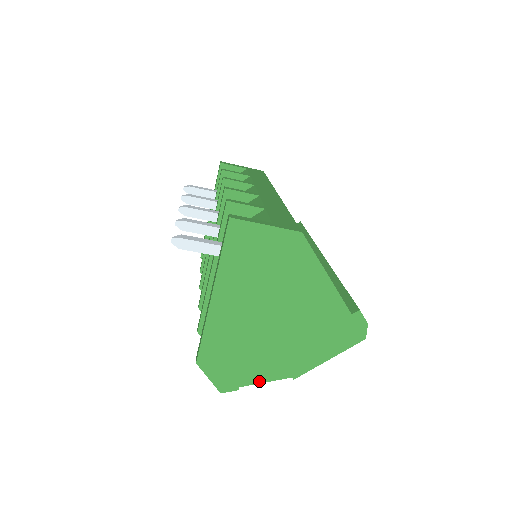
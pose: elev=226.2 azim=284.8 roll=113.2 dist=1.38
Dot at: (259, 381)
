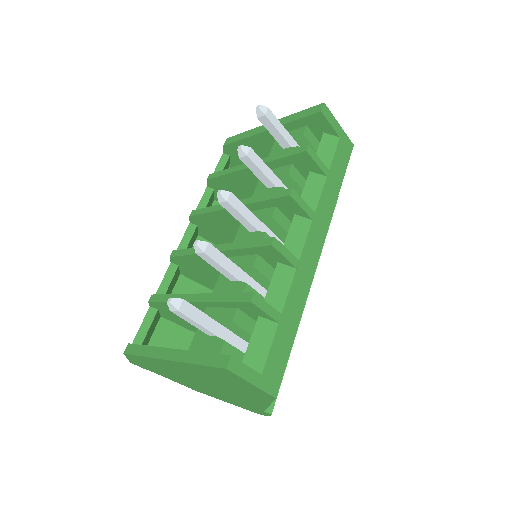
Dot at: (165, 377)
